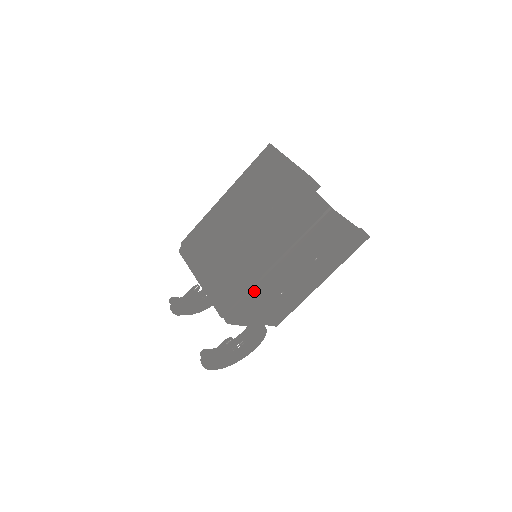
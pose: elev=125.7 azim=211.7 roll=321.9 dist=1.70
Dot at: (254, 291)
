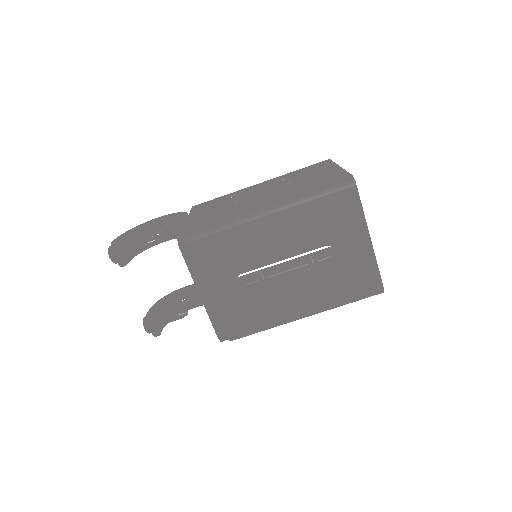
Dot at: occluded
